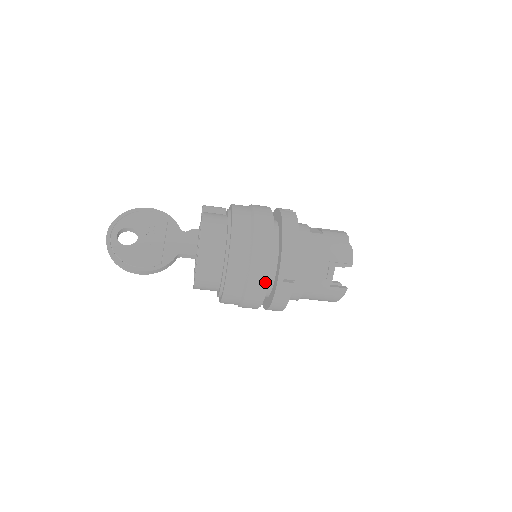
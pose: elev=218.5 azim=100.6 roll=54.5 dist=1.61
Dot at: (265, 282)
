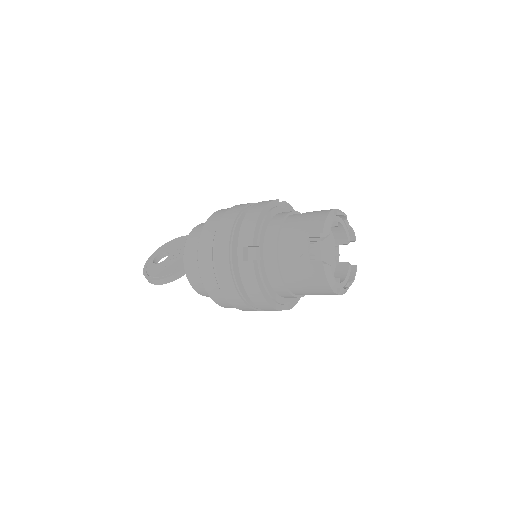
Dot at: (228, 264)
